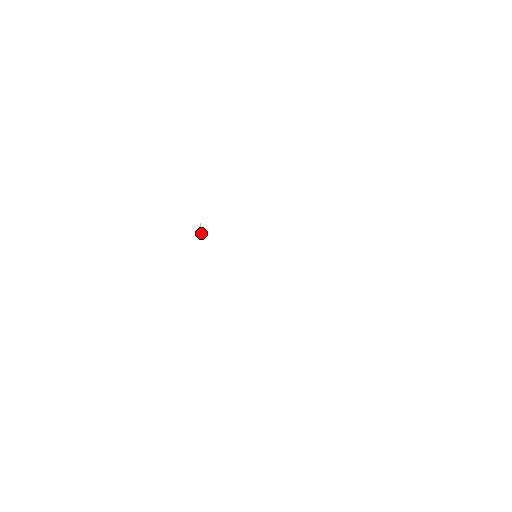
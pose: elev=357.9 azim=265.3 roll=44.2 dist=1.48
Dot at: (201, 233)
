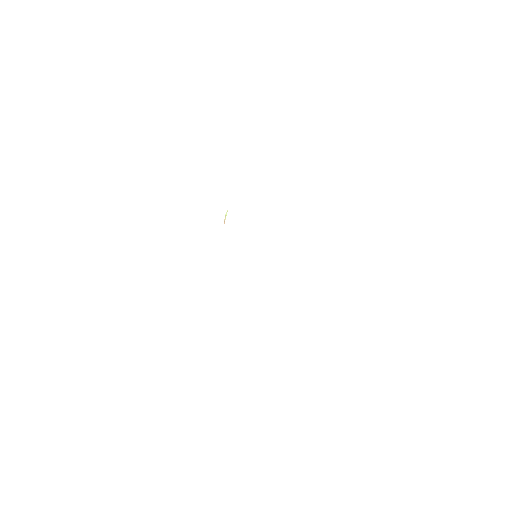
Dot at: (224, 222)
